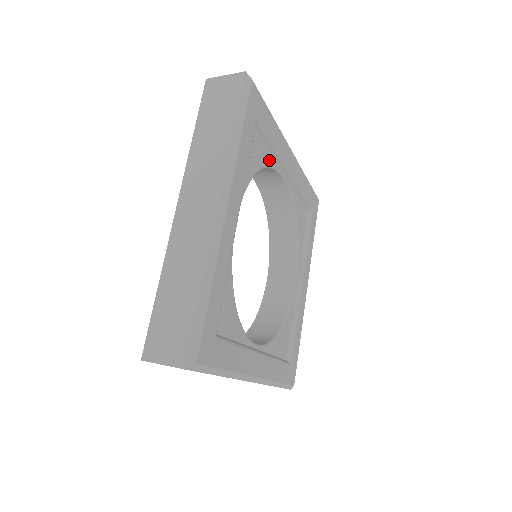
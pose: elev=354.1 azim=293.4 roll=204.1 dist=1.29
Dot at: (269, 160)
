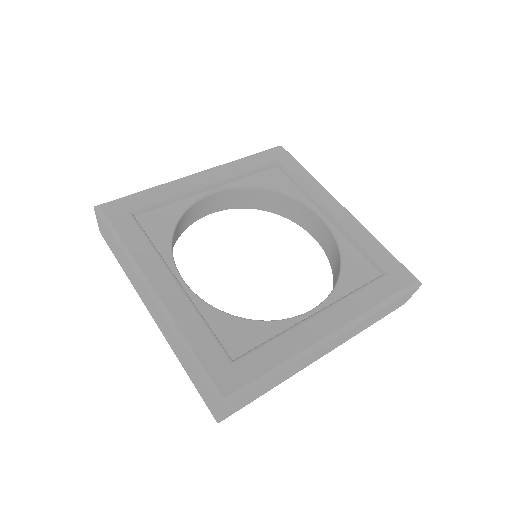
Dot at: (179, 208)
